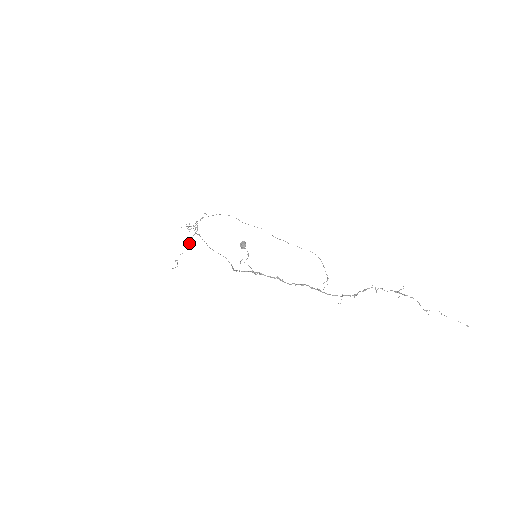
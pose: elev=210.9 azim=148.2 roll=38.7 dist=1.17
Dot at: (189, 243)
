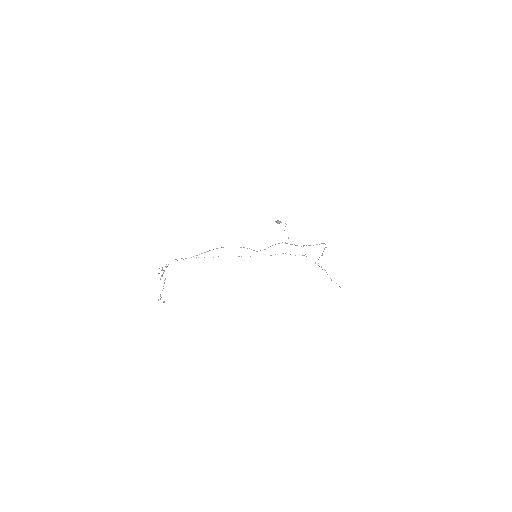
Dot at: occluded
